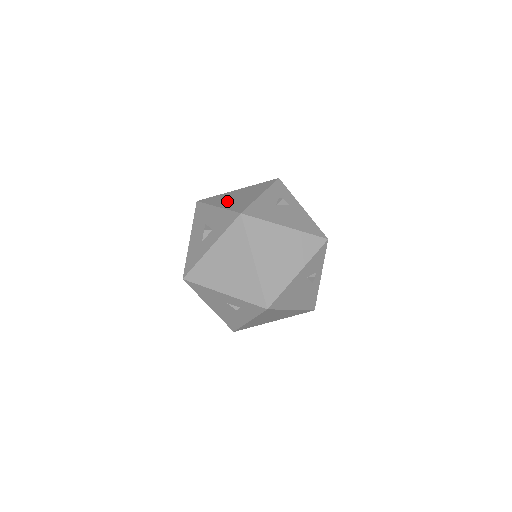
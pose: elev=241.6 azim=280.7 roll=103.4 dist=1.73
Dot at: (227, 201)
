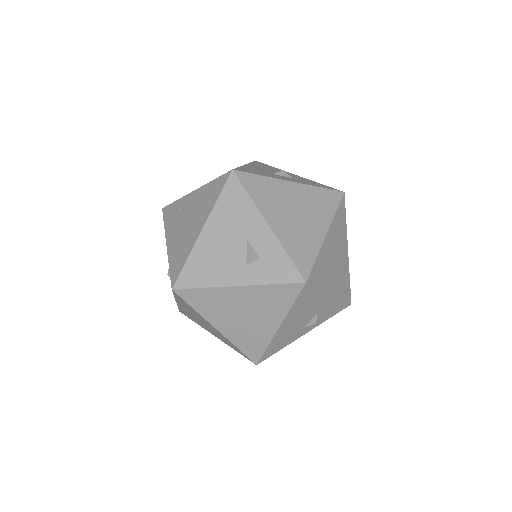
Dot at: occluded
